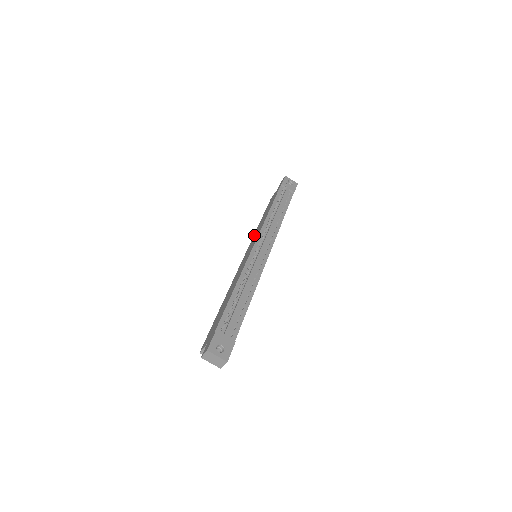
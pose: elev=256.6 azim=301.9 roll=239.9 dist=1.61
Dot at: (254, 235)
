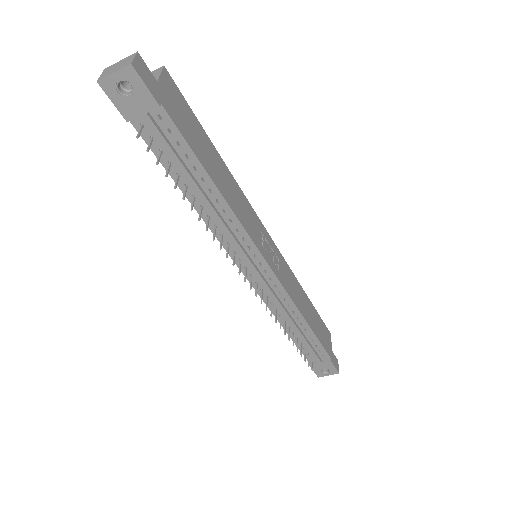
Dot at: occluded
